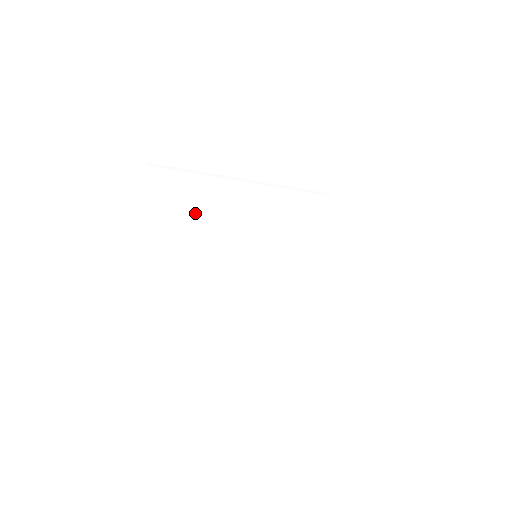
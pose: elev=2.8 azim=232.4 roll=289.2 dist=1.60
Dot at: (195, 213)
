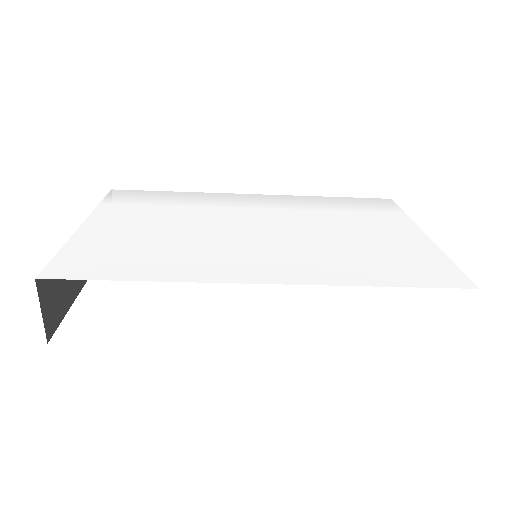
Dot at: (152, 210)
